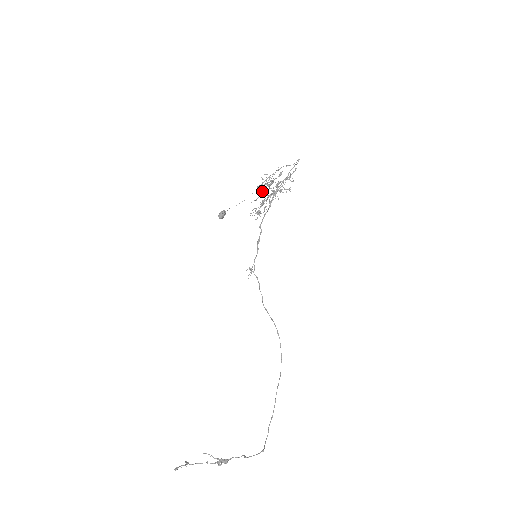
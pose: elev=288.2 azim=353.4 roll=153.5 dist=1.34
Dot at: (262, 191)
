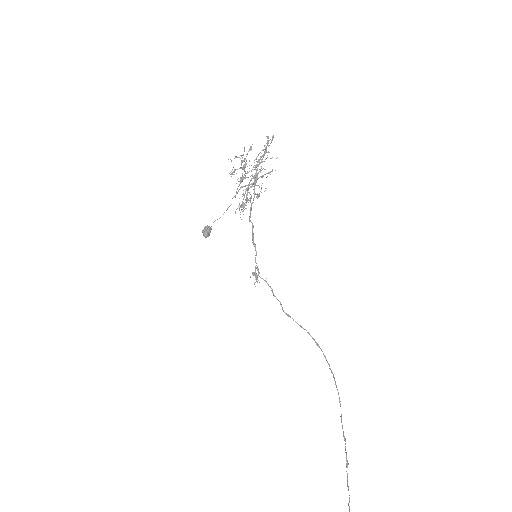
Dot at: occluded
